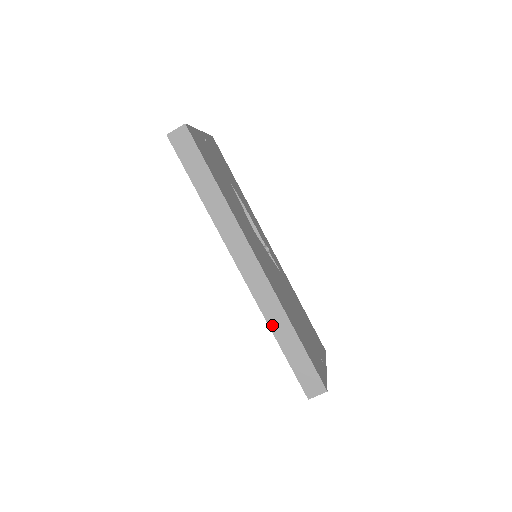
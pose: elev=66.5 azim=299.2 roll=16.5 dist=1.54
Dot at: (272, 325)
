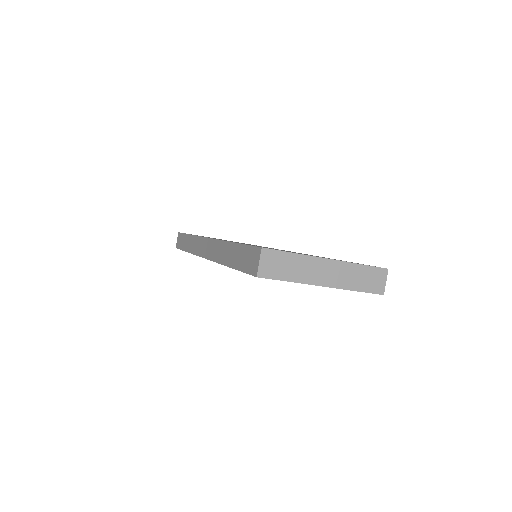
Dot at: (222, 261)
